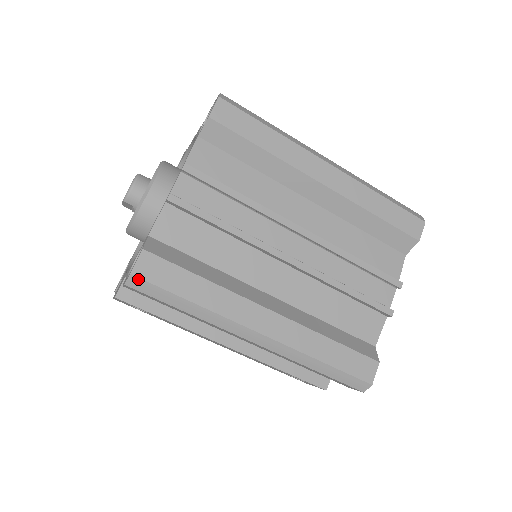
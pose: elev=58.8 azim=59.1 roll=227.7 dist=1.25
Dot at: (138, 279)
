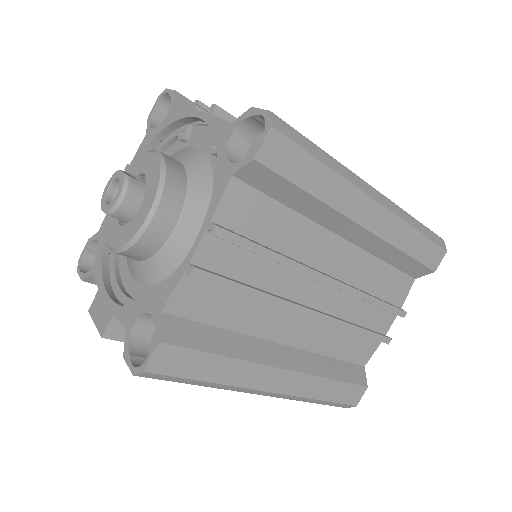
Dot at: (152, 374)
